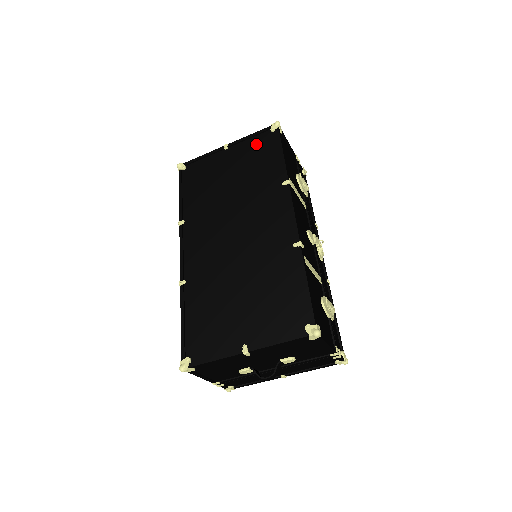
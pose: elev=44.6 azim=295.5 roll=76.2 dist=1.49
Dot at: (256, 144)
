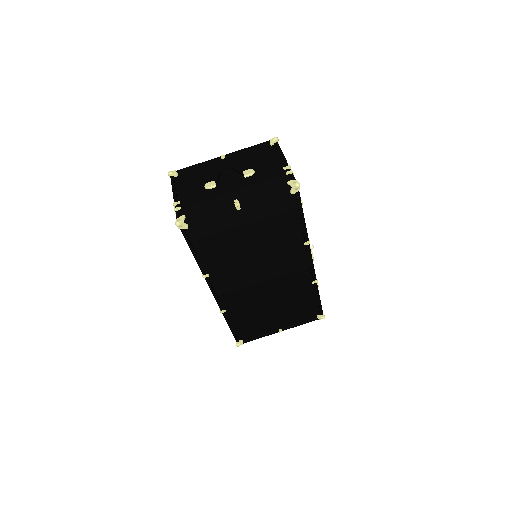
Dot at: occluded
